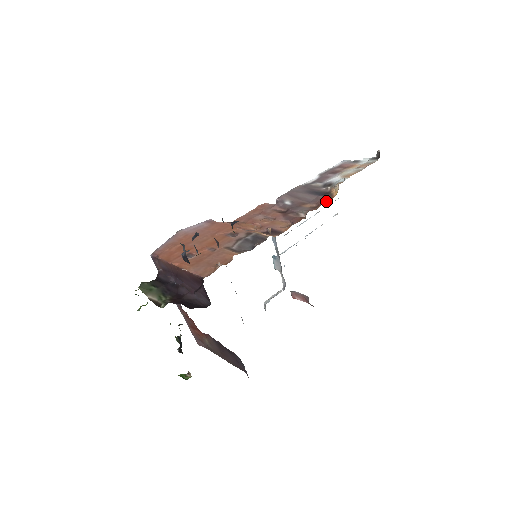
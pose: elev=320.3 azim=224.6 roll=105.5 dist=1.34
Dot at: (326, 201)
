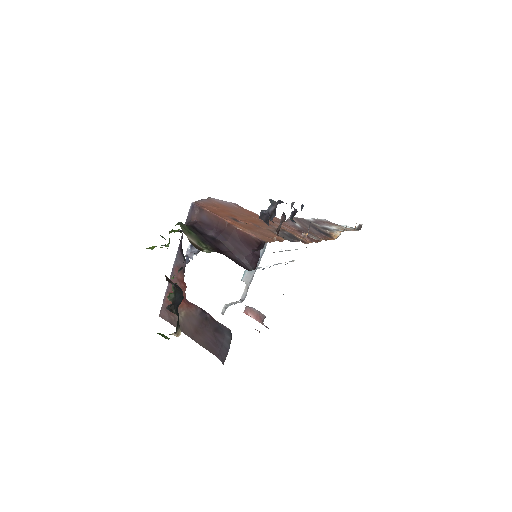
Dot at: (330, 239)
